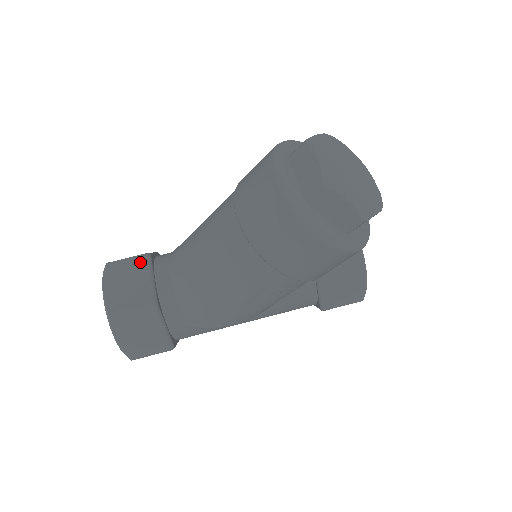
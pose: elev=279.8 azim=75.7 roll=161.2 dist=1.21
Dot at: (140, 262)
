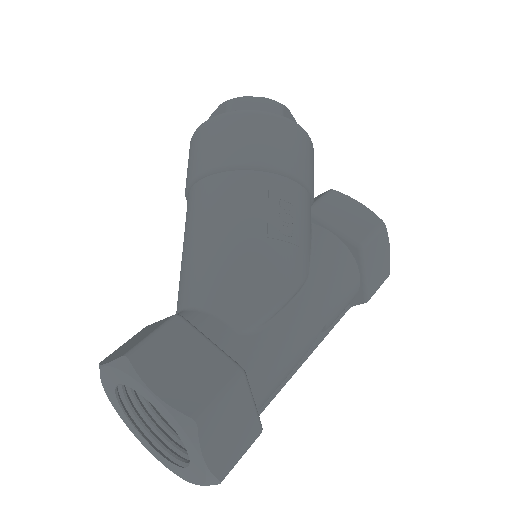
Dot at: (140, 332)
